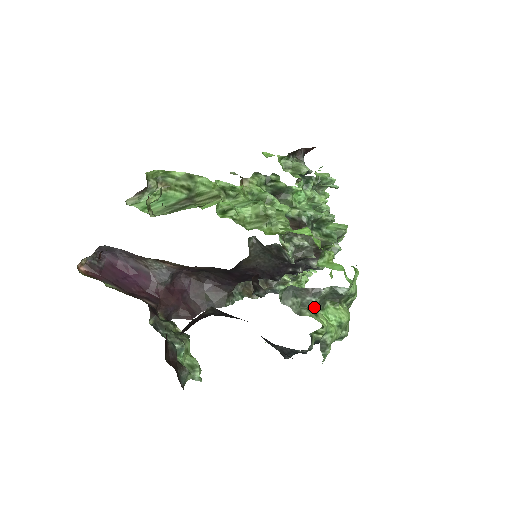
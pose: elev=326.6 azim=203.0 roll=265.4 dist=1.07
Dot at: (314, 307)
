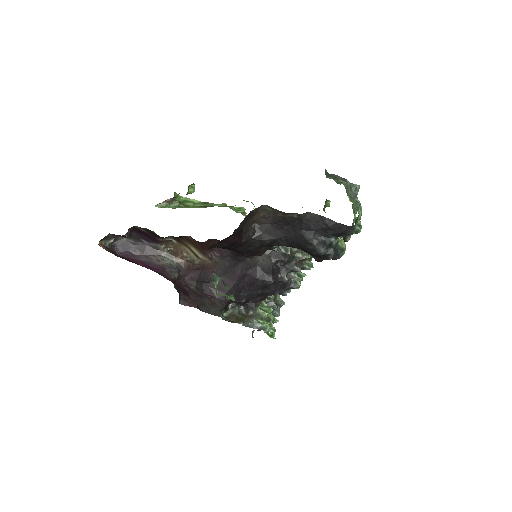
Dot at: (345, 186)
